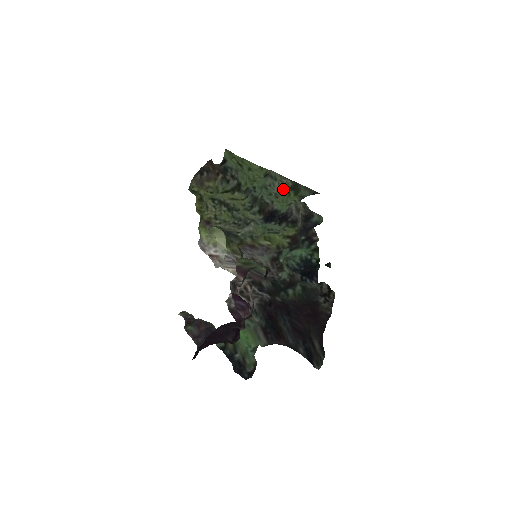
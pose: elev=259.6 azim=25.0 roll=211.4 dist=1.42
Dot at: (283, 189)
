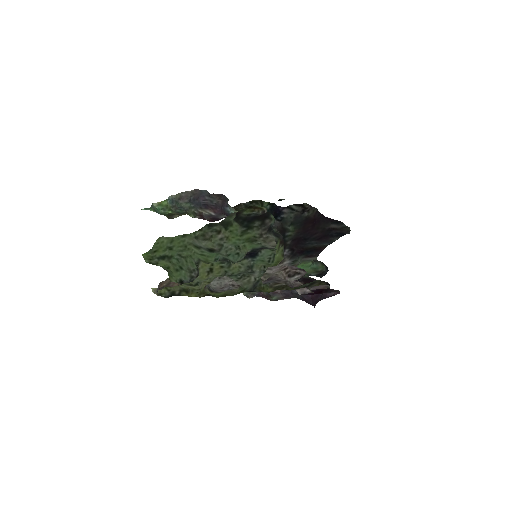
Dot at: (228, 238)
